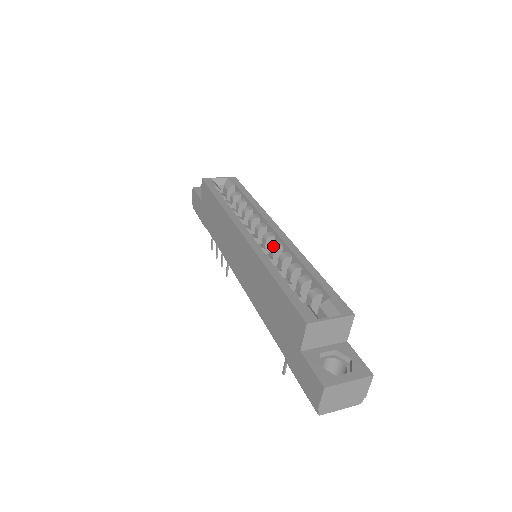
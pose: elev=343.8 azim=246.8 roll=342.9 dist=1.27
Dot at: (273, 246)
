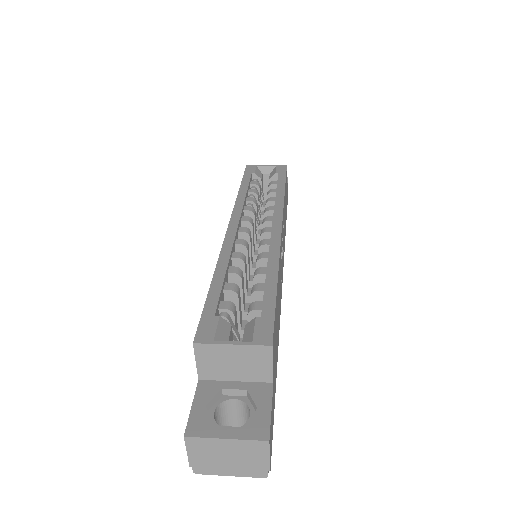
Dot at: (259, 244)
